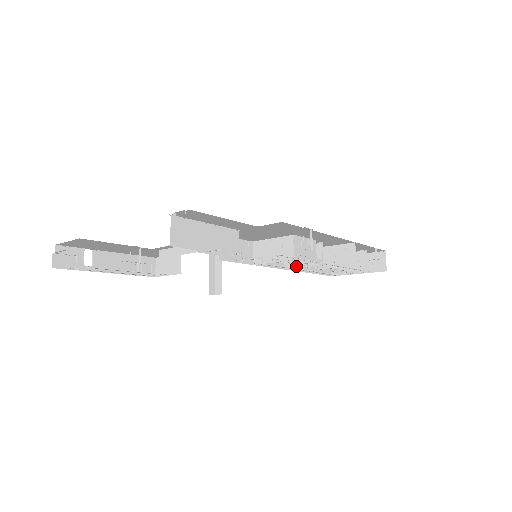
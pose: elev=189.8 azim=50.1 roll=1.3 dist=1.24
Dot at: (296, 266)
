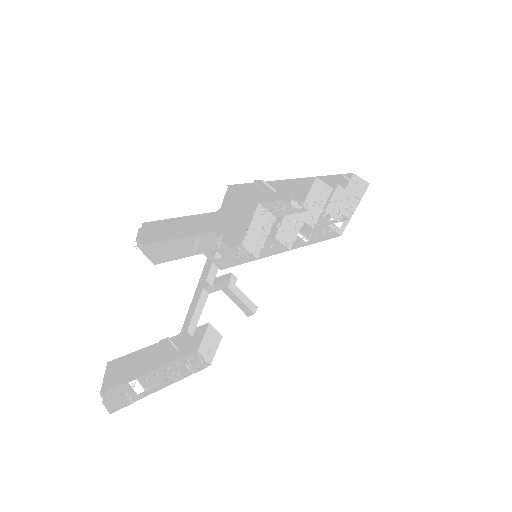
Dot at: (294, 237)
